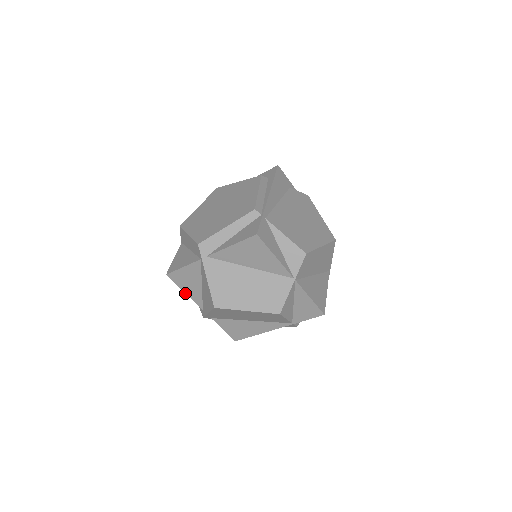
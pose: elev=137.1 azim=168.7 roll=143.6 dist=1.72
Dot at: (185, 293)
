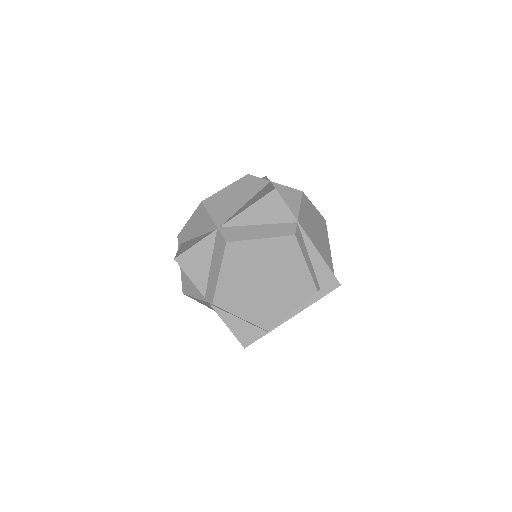
Dot at: occluded
